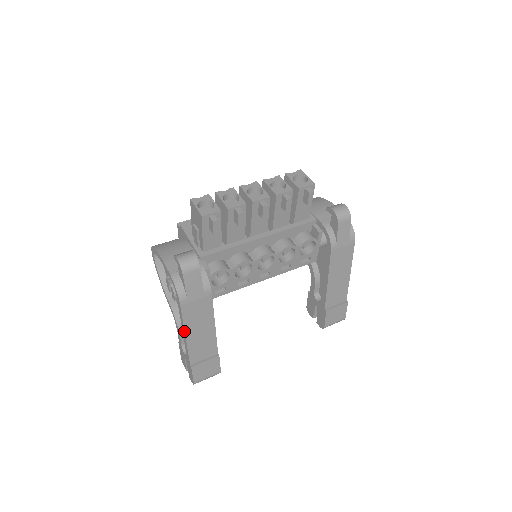
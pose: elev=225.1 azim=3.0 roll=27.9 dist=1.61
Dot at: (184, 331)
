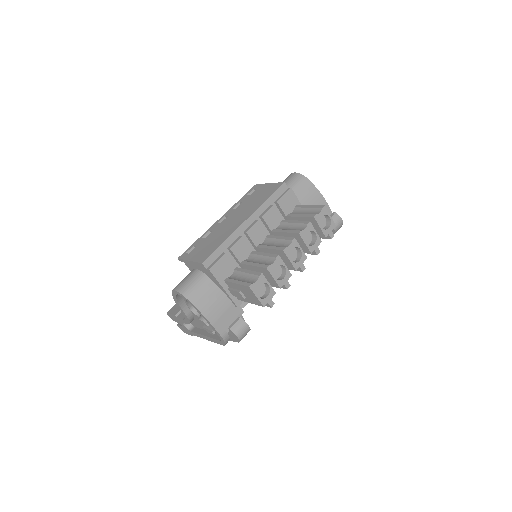
Dot at: (209, 340)
